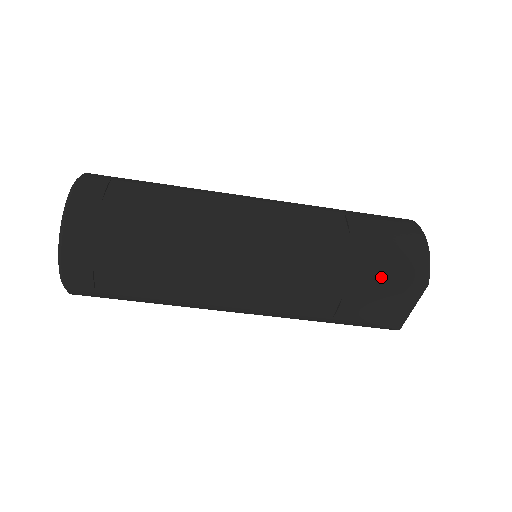
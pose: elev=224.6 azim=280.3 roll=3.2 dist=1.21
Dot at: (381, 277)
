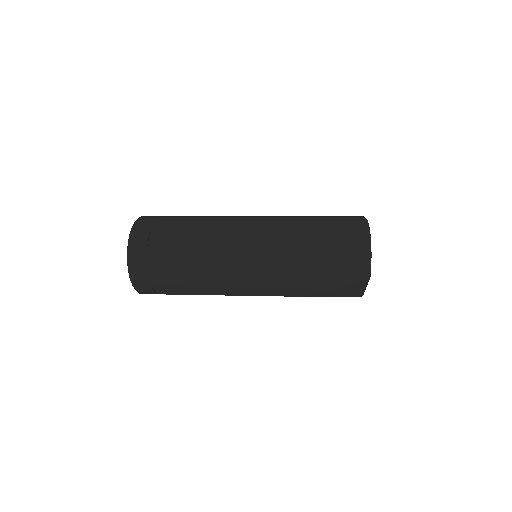
Dot at: (334, 277)
